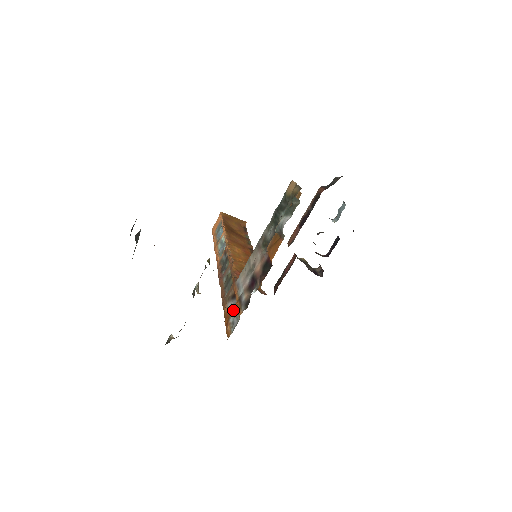
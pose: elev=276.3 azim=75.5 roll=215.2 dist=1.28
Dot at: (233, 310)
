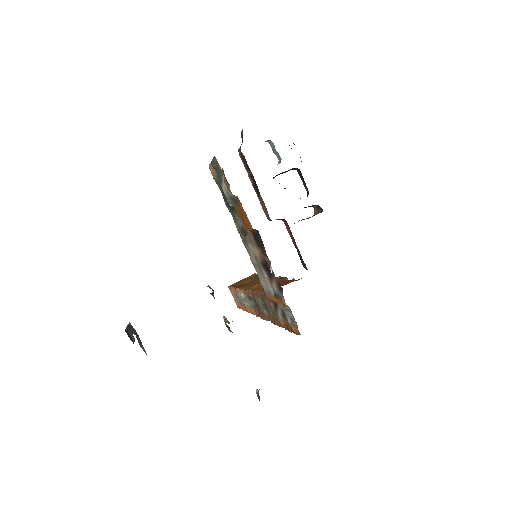
Dot at: (284, 313)
